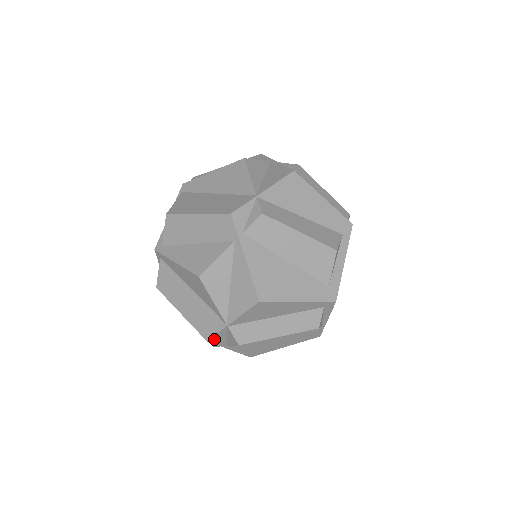
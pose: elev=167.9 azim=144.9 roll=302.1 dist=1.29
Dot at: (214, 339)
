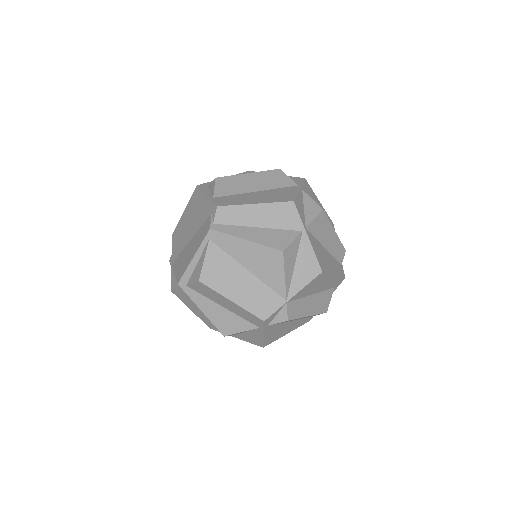
Dot at: occluded
